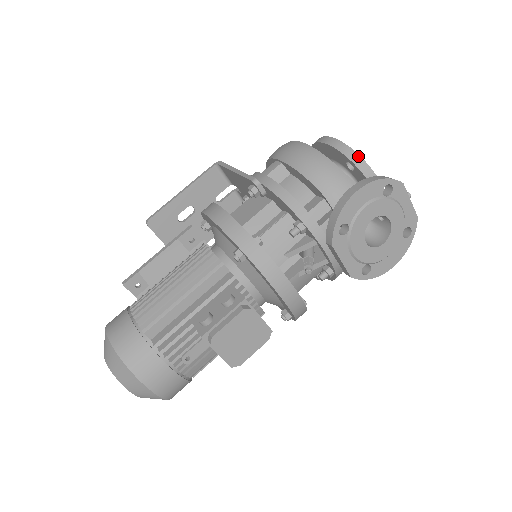
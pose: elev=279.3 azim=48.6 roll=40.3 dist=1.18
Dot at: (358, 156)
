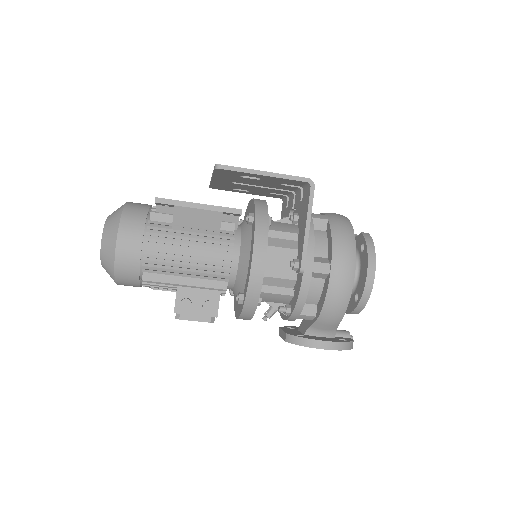
Dot at: (365, 305)
